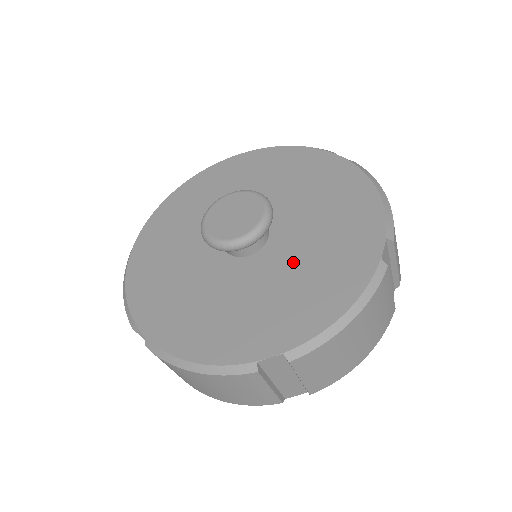
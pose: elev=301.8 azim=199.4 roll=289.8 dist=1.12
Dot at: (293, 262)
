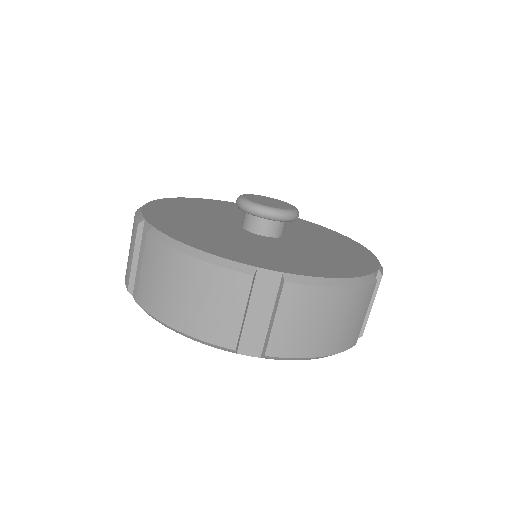
Dot at: (314, 239)
